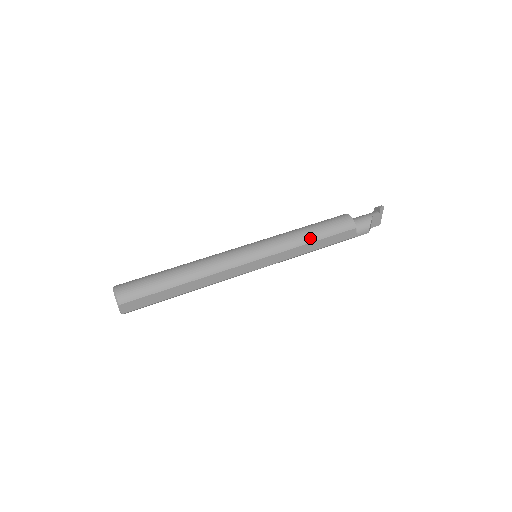
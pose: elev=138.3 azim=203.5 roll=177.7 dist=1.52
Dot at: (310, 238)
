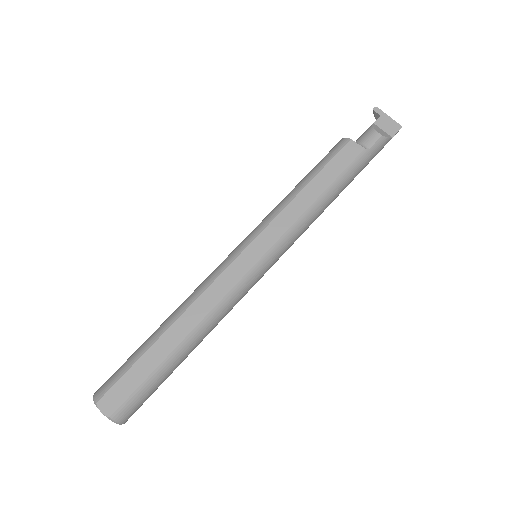
Dot at: (298, 187)
